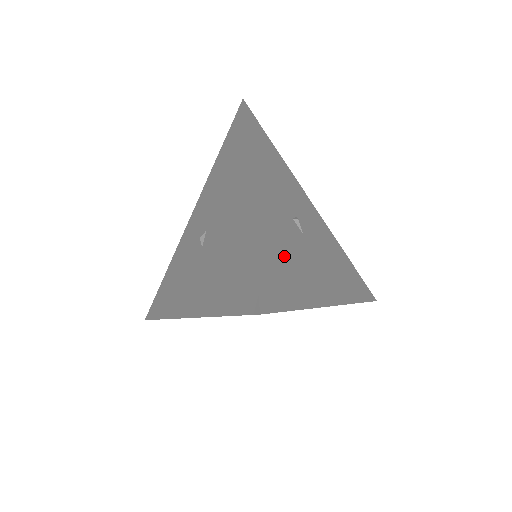
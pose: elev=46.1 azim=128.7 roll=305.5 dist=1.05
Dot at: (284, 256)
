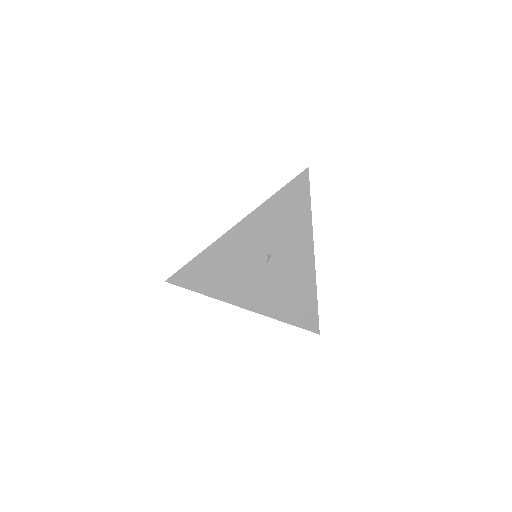
Dot at: (223, 268)
